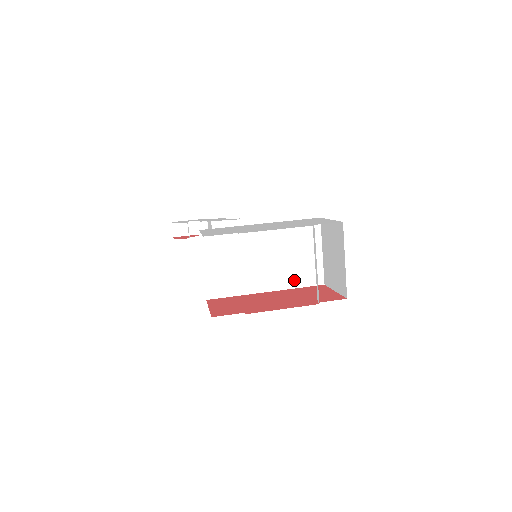
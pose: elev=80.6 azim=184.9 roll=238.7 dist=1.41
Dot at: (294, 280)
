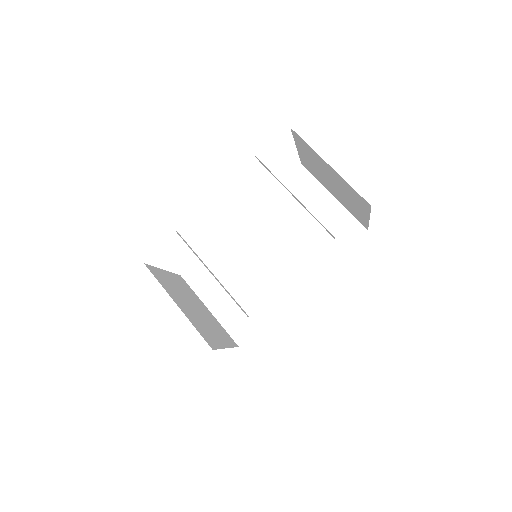
Dot at: (325, 252)
